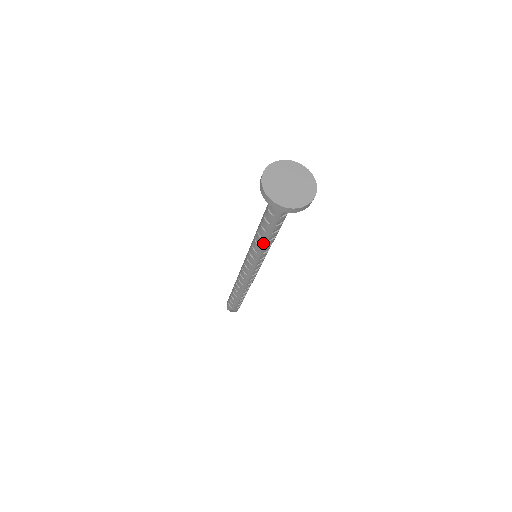
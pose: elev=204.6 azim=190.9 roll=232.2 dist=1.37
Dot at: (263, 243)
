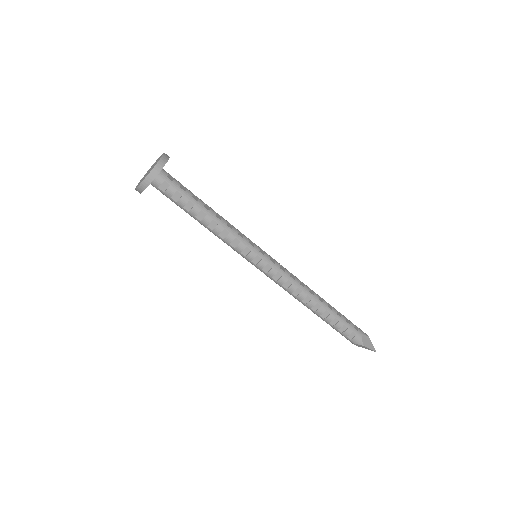
Dot at: (215, 235)
